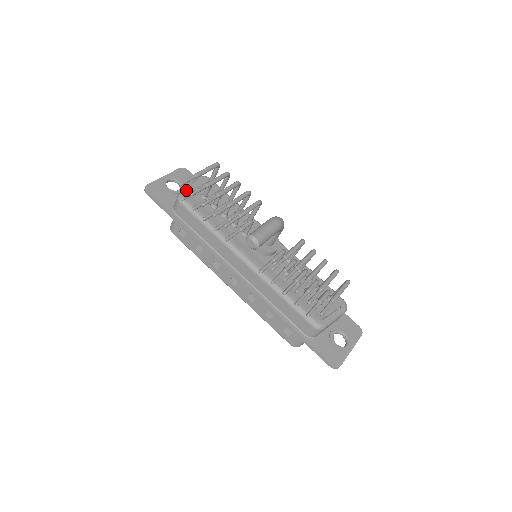
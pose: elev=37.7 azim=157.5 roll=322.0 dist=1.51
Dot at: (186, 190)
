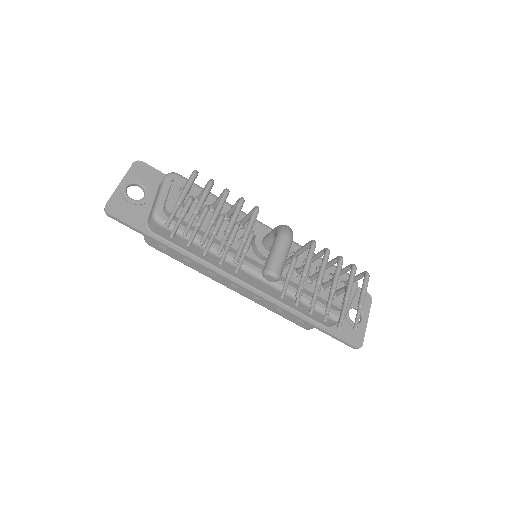
Dot at: (159, 204)
